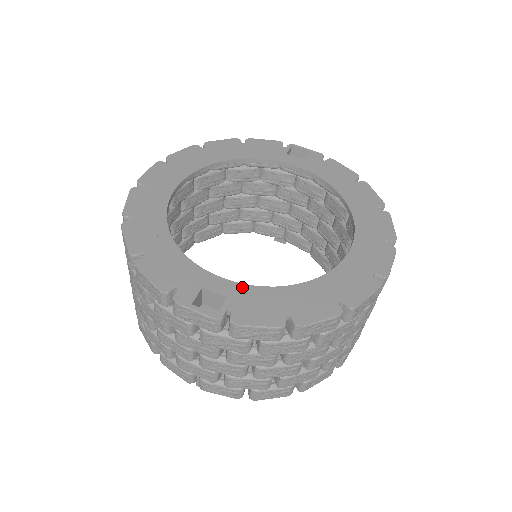
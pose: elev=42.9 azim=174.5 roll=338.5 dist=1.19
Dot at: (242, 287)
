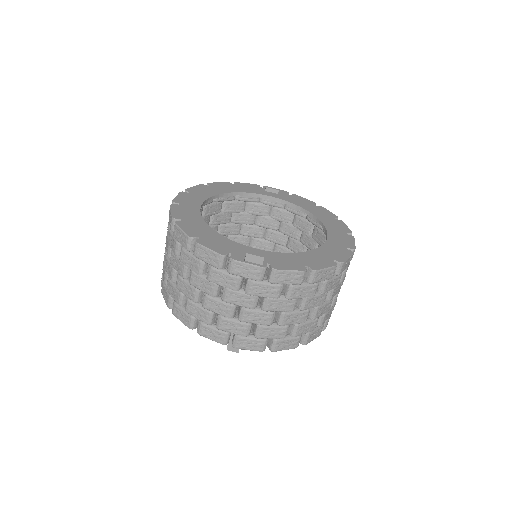
Dot at: (271, 253)
